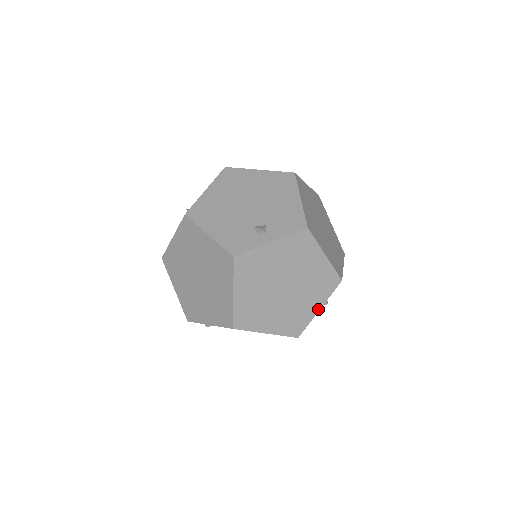
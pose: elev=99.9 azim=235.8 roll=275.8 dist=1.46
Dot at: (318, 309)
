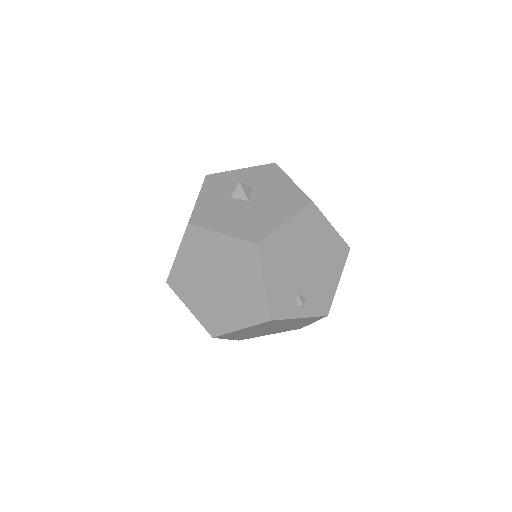
Dot at: (269, 334)
